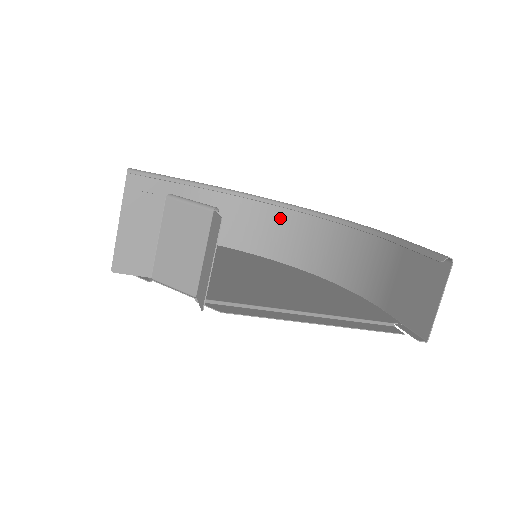
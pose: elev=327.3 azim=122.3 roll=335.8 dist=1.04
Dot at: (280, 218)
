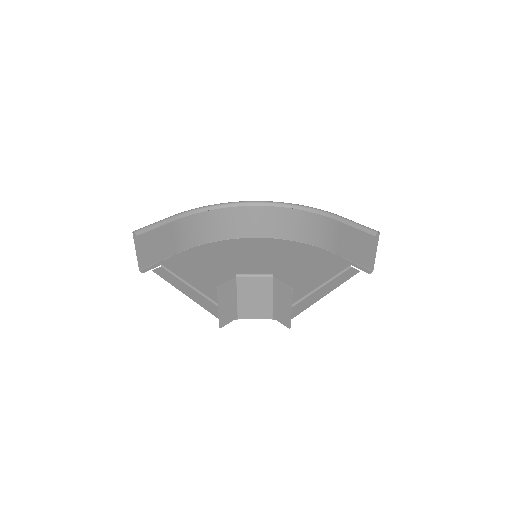
Dot at: (242, 211)
